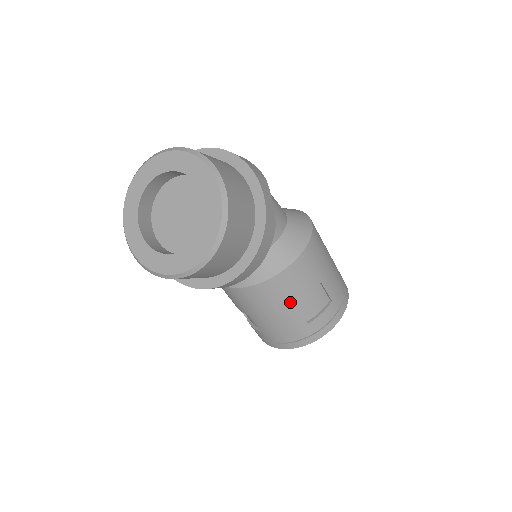
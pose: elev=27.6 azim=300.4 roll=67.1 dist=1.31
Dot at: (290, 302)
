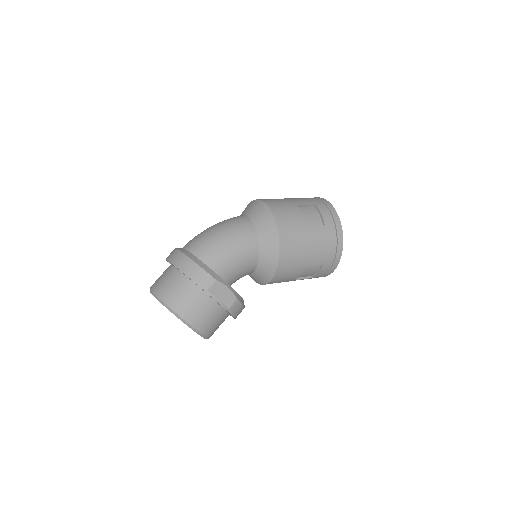
Dot at: occluded
